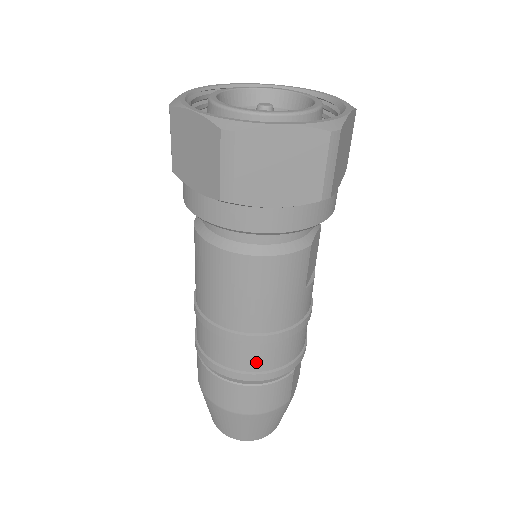
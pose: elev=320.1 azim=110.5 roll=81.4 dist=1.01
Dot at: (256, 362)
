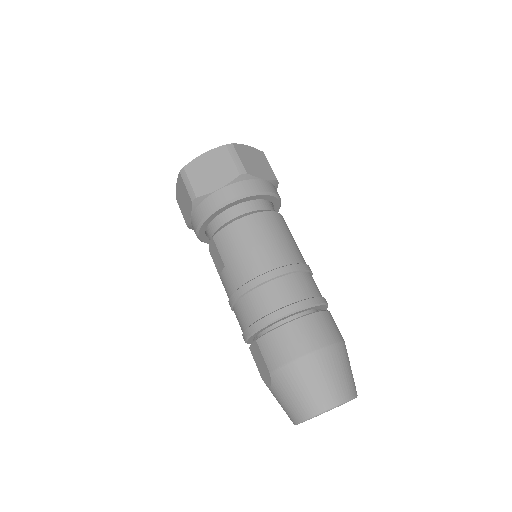
Dot at: (308, 288)
